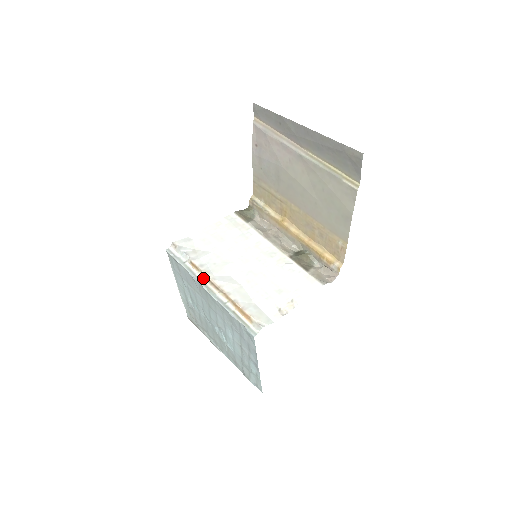
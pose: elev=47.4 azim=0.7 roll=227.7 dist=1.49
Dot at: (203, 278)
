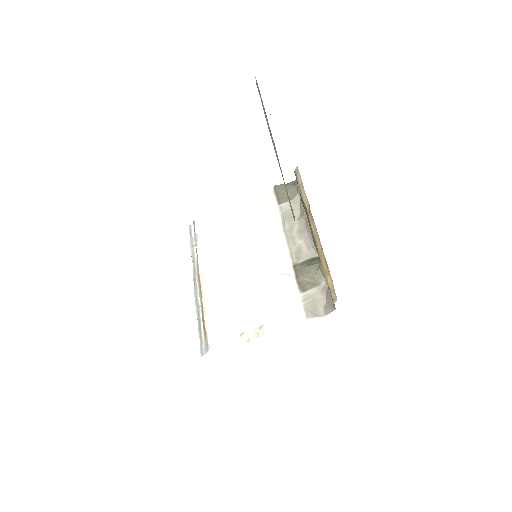
Dot at: (197, 270)
